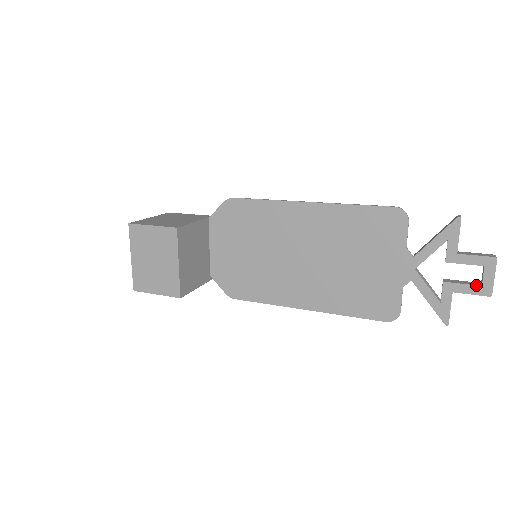
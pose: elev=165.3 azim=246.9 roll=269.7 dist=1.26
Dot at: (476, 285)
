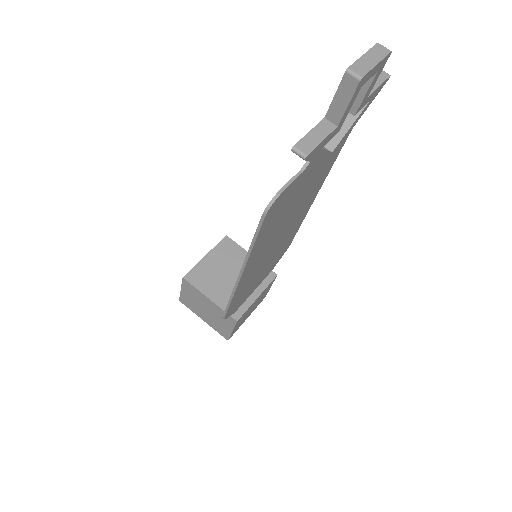
Dot at: occluded
